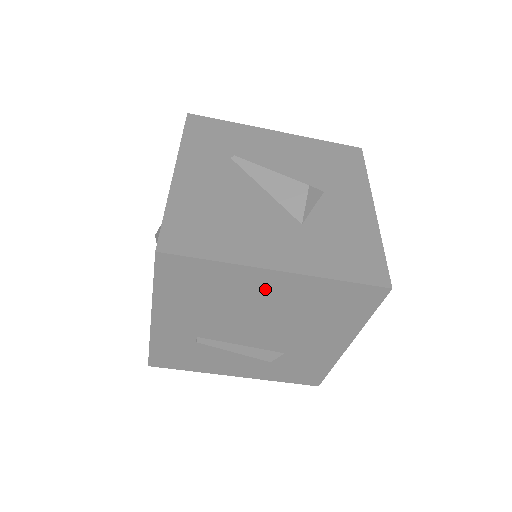
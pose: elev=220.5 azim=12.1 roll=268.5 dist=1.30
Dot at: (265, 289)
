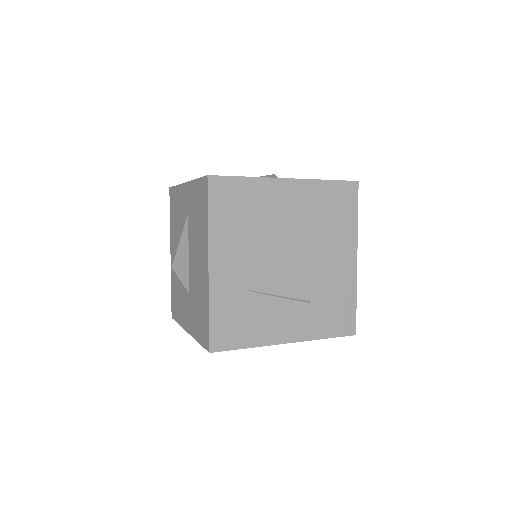
Dot at: (285, 201)
